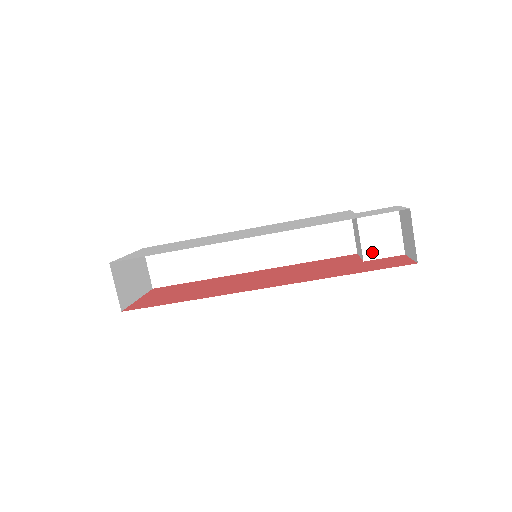
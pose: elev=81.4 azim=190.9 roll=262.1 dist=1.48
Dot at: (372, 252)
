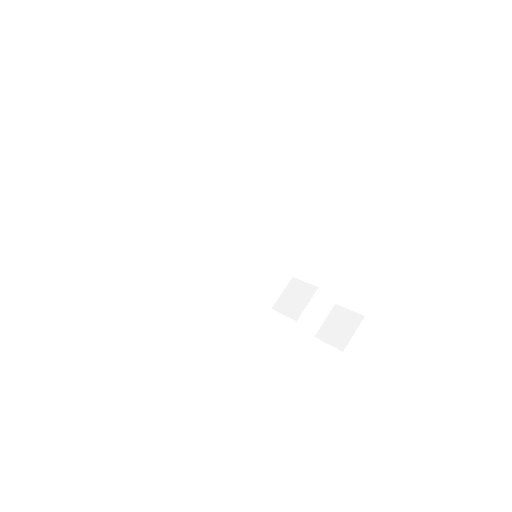
Dot at: (305, 320)
